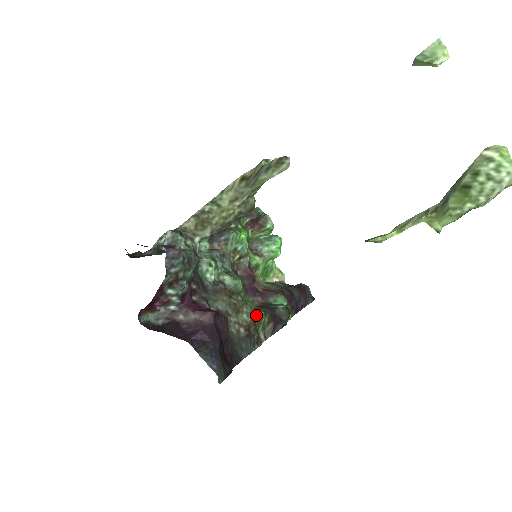
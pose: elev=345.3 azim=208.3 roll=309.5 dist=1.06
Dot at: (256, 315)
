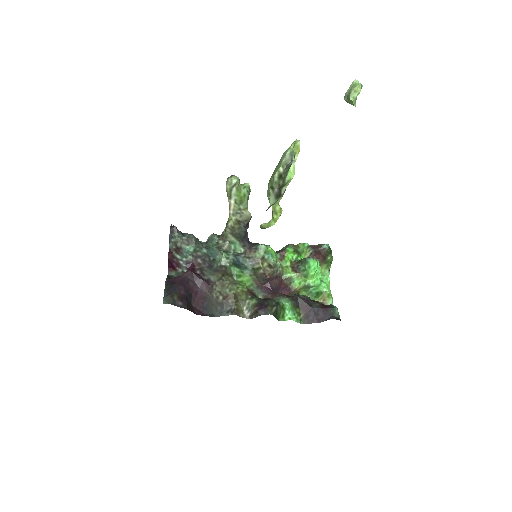
Dot at: (242, 296)
